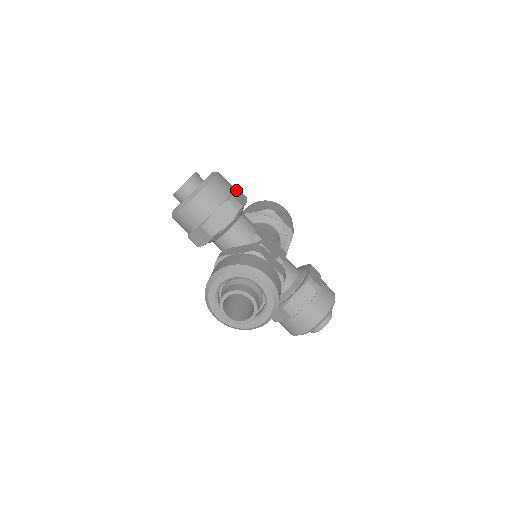
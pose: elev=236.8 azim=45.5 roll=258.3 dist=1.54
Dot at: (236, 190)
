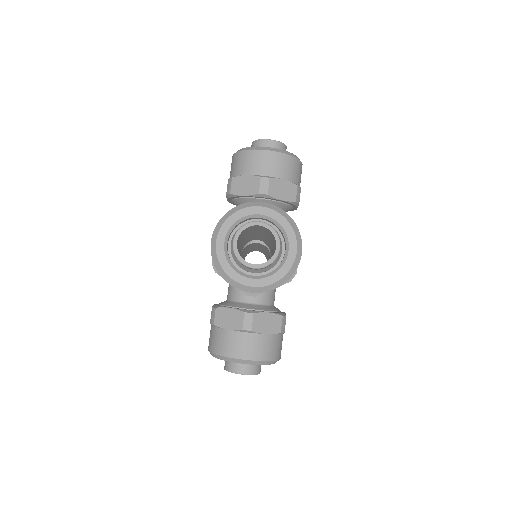
Dot at: occluded
